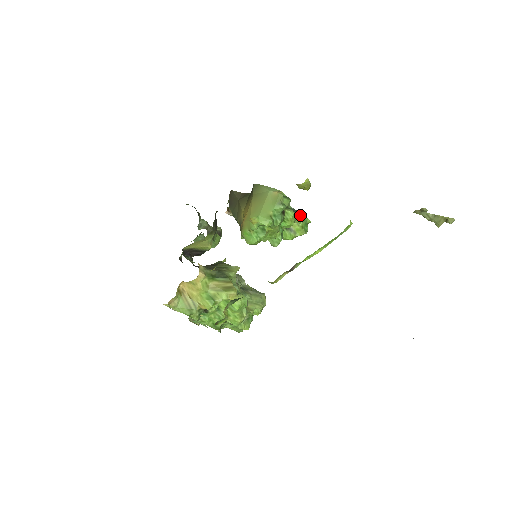
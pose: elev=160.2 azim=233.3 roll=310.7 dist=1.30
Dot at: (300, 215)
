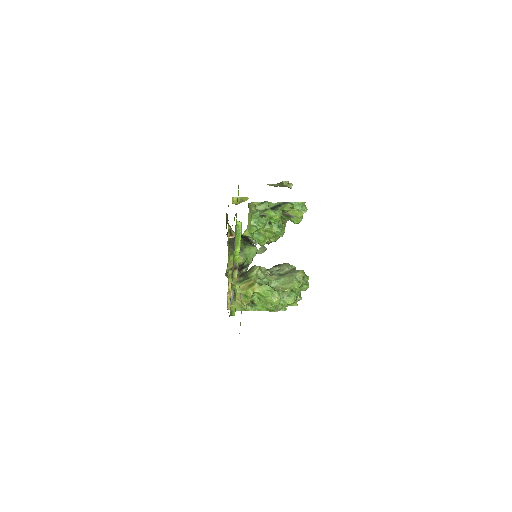
Dot at: (288, 204)
